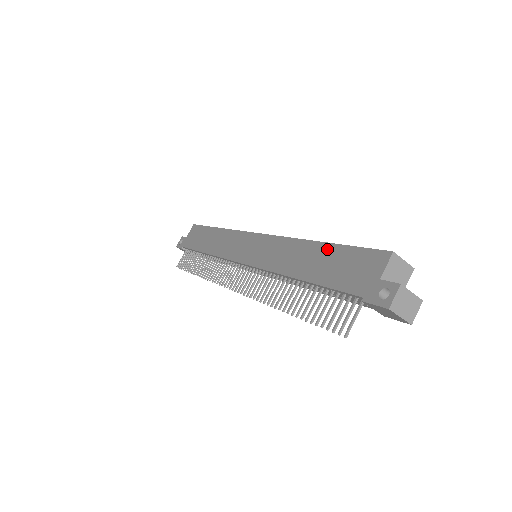
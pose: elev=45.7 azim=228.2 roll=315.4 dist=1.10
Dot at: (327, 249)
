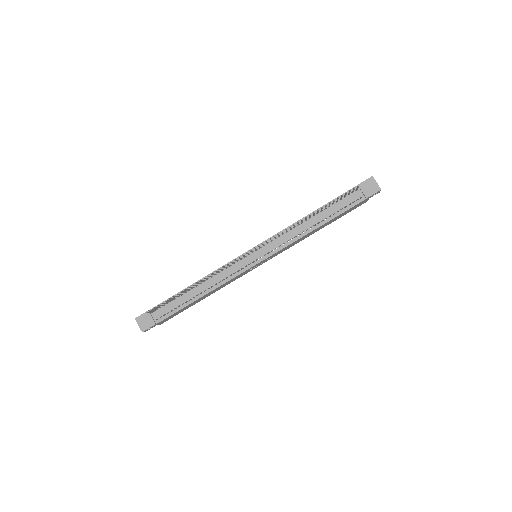
Dot at: occluded
